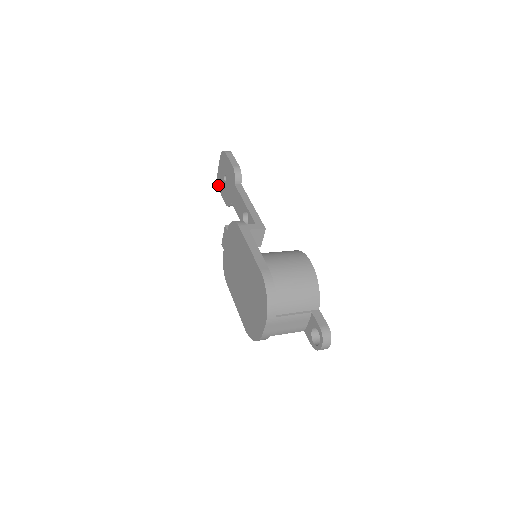
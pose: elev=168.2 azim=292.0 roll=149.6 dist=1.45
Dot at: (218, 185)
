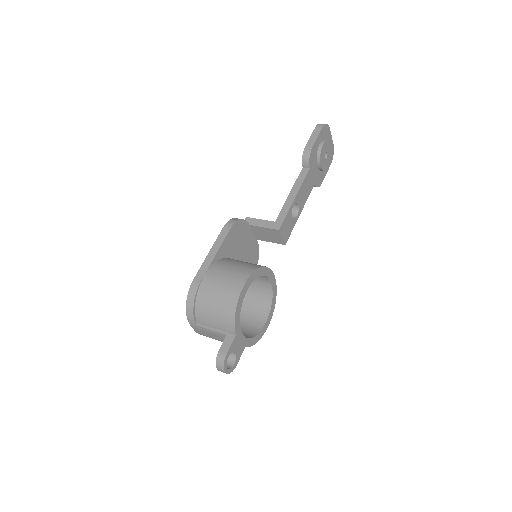
Dot at: occluded
